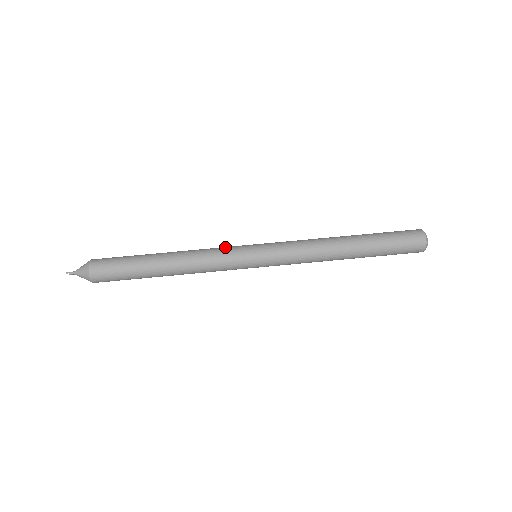
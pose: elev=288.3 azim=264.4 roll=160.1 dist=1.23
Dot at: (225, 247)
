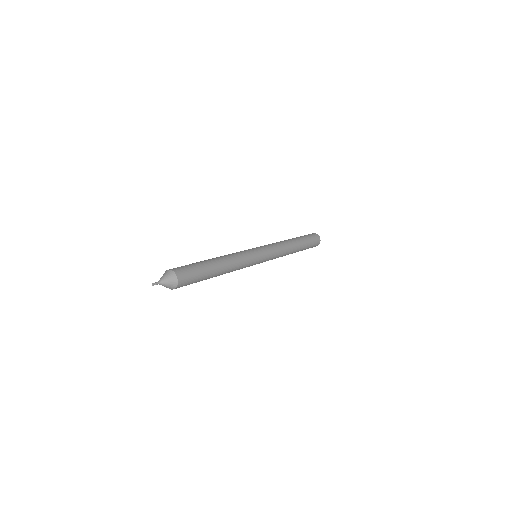
Dot at: occluded
